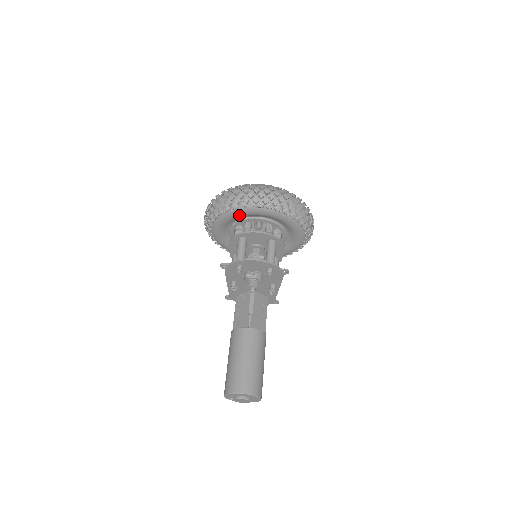
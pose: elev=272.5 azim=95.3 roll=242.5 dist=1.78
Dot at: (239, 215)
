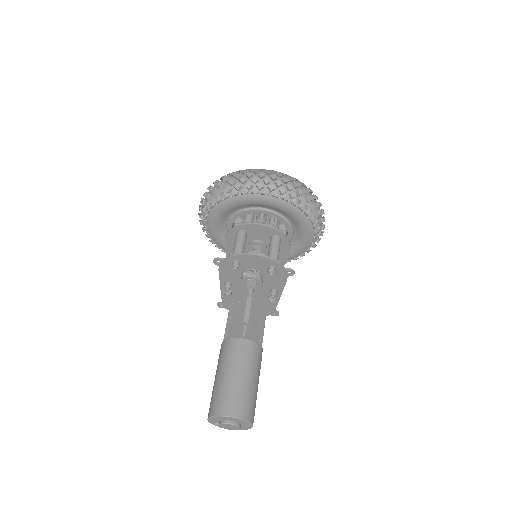
Dot at: (239, 204)
